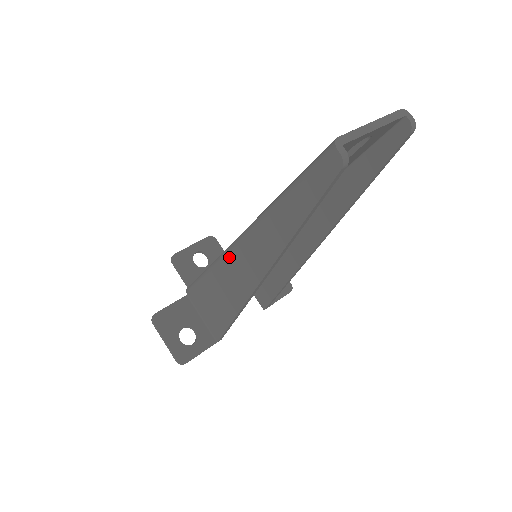
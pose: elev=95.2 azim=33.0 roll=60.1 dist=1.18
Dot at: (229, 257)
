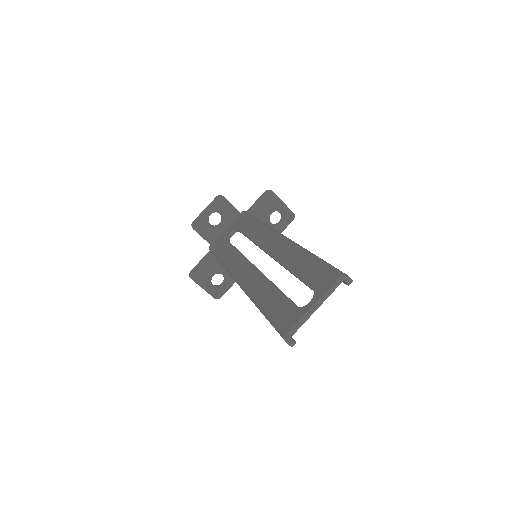
Dot at: occluded
